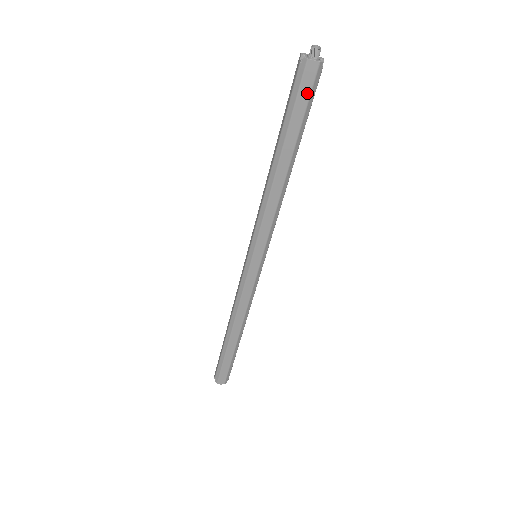
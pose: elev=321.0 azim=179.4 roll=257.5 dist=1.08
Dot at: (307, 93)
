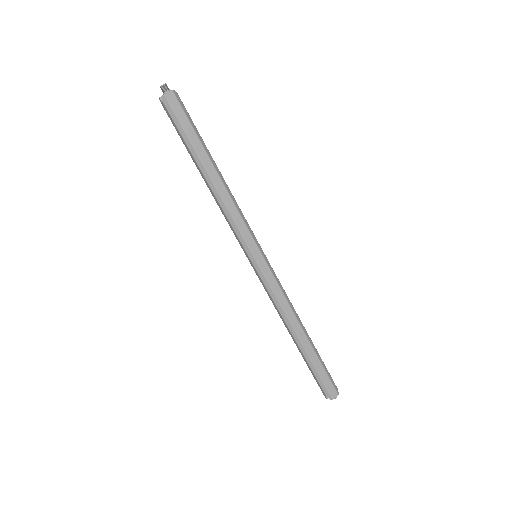
Dot at: (182, 114)
